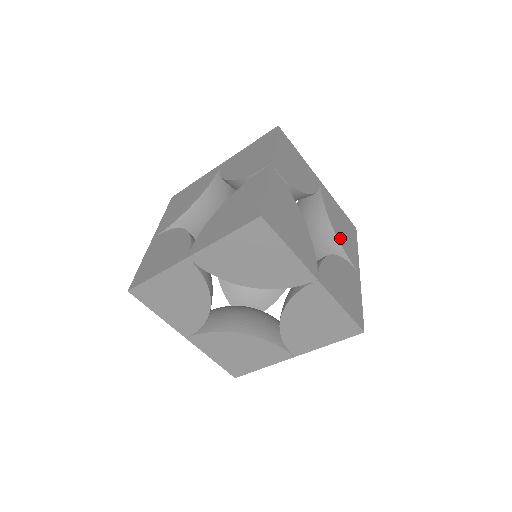
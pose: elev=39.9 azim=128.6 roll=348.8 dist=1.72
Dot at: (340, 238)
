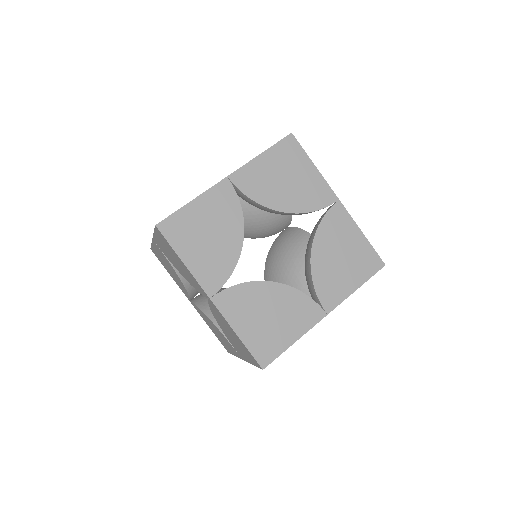
Dot at: (297, 205)
